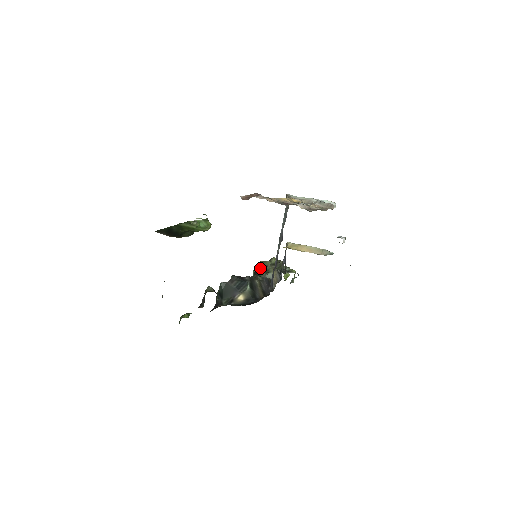
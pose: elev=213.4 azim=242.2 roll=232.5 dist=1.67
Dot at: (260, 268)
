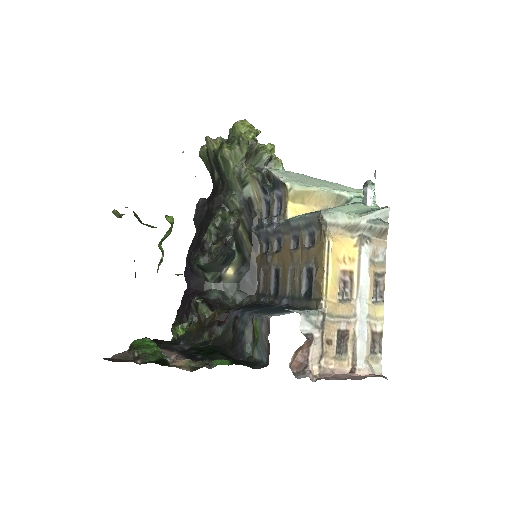
Dot at: (228, 169)
